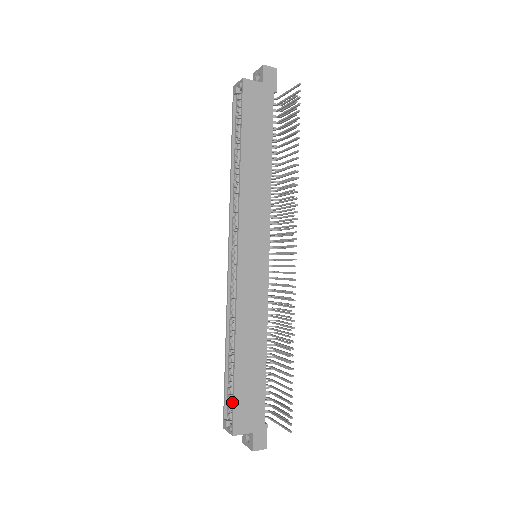
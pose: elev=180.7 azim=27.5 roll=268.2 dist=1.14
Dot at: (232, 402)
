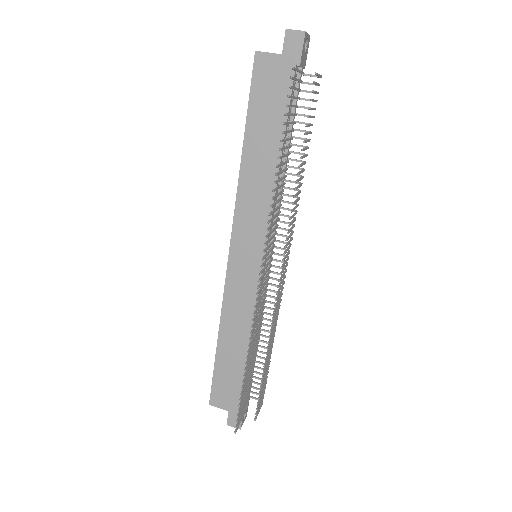
Dot at: (213, 379)
